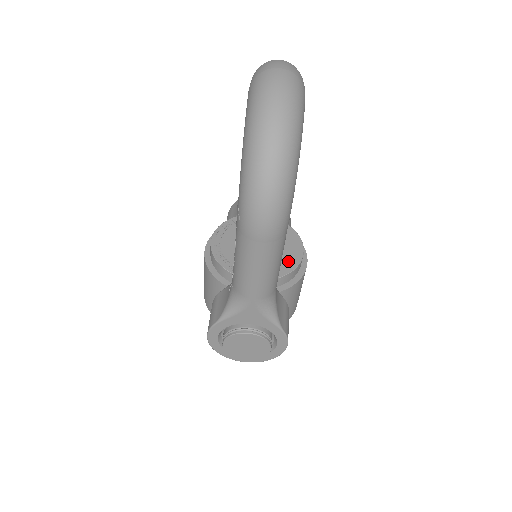
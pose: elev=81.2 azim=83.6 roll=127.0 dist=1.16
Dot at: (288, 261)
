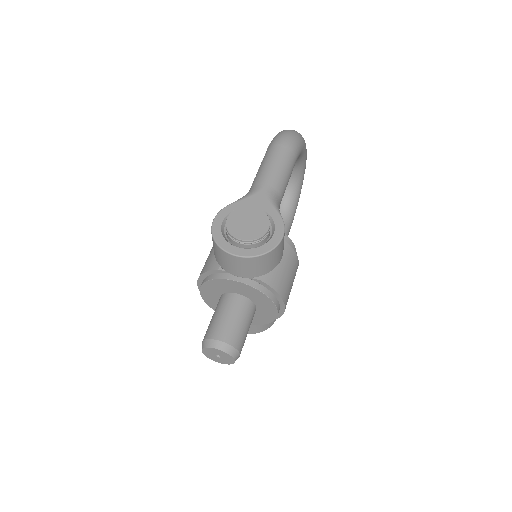
Dot at: occluded
